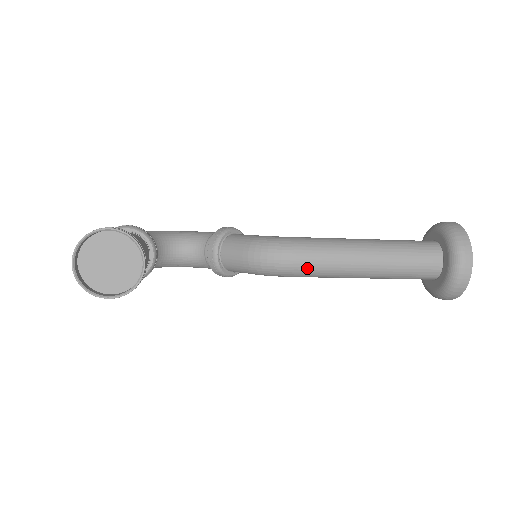
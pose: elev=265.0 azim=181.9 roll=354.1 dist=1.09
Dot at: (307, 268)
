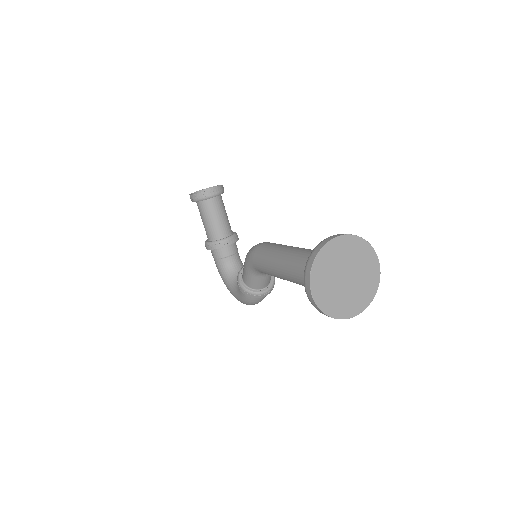
Dot at: (262, 248)
